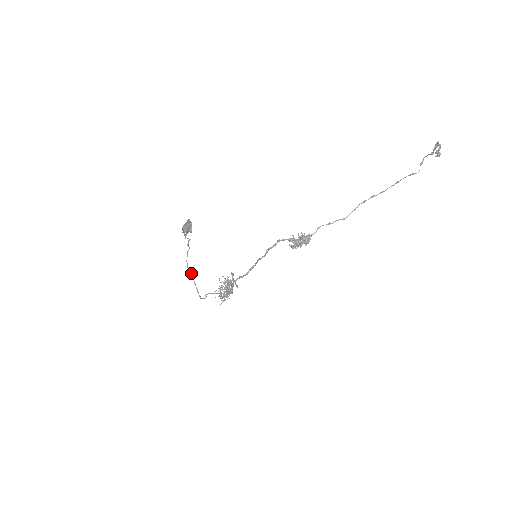
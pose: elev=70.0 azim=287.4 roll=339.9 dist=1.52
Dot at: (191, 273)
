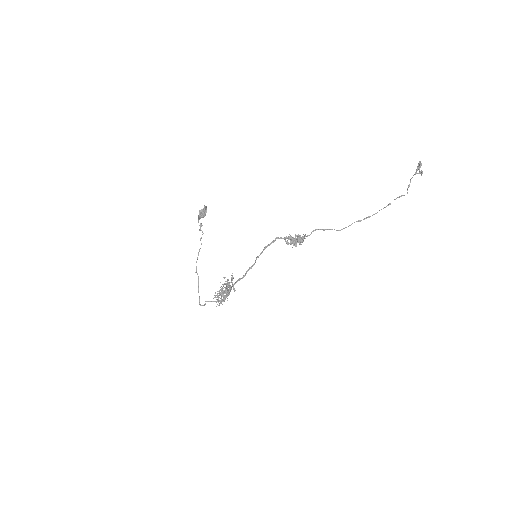
Dot at: occluded
